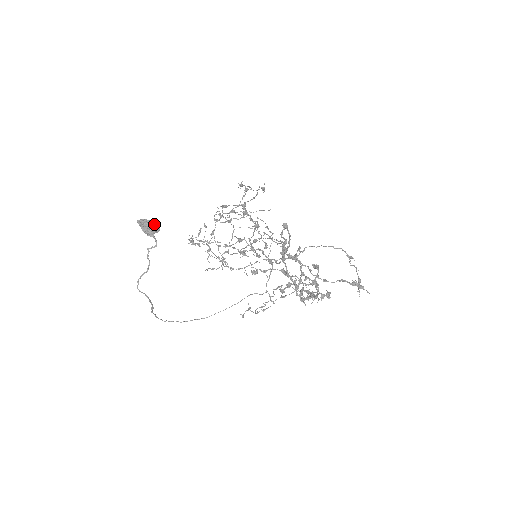
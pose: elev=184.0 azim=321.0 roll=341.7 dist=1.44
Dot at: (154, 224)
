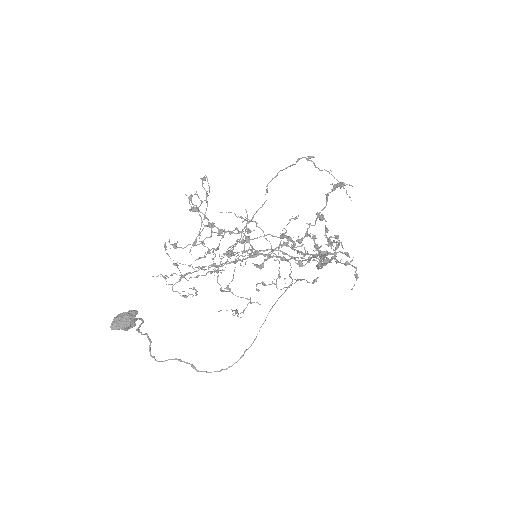
Dot at: (131, 315)
